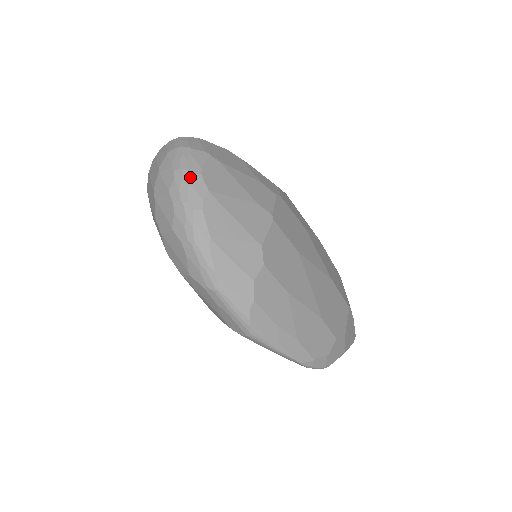
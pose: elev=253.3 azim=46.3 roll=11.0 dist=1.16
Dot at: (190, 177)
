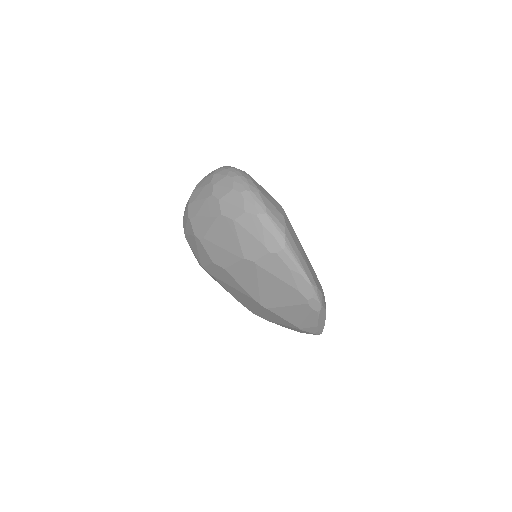
Dot at: (239, 170)
